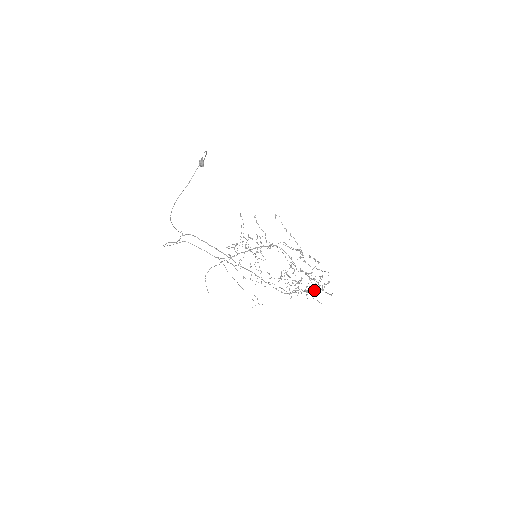
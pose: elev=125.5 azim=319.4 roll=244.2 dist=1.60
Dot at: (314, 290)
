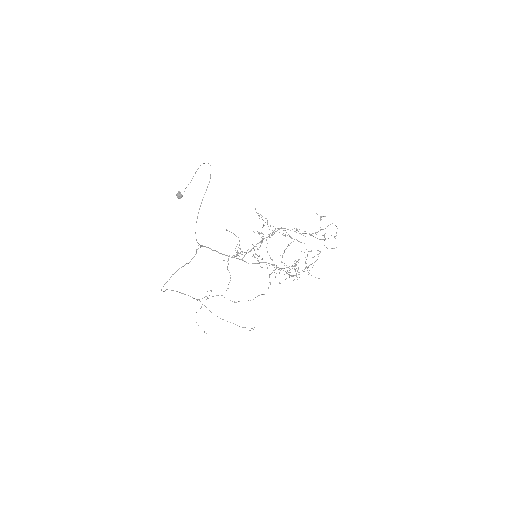
Dot at: occluded
